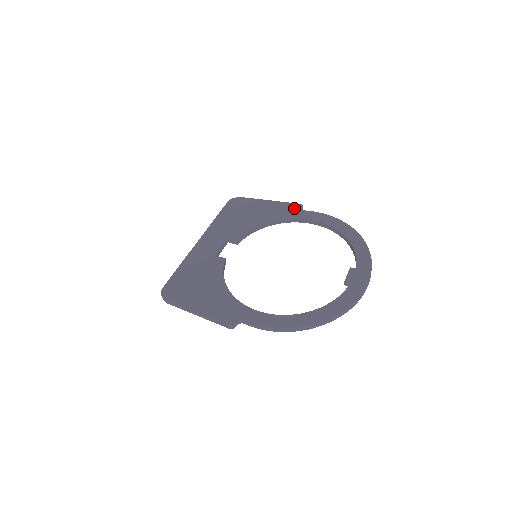
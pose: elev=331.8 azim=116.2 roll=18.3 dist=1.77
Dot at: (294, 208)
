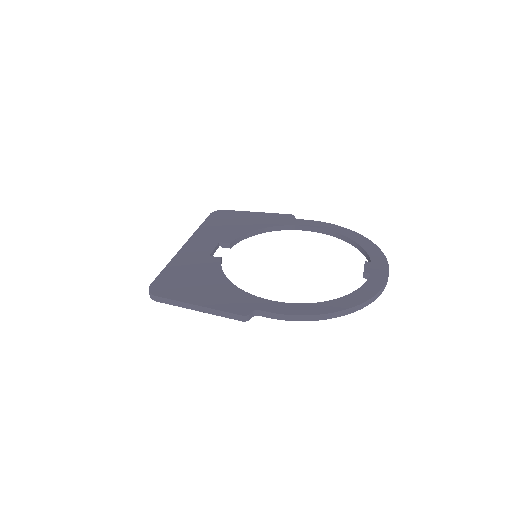
Dot at: (286, 217)
